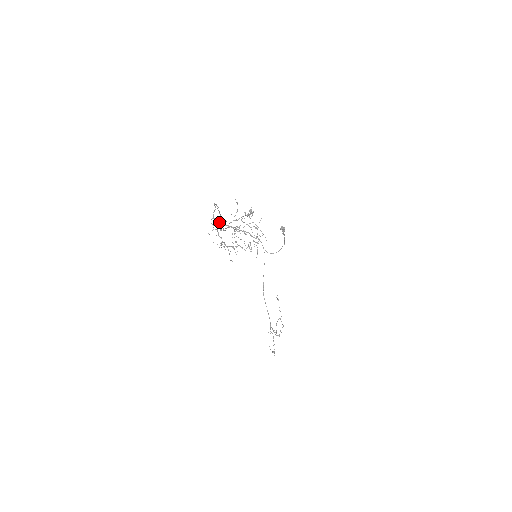
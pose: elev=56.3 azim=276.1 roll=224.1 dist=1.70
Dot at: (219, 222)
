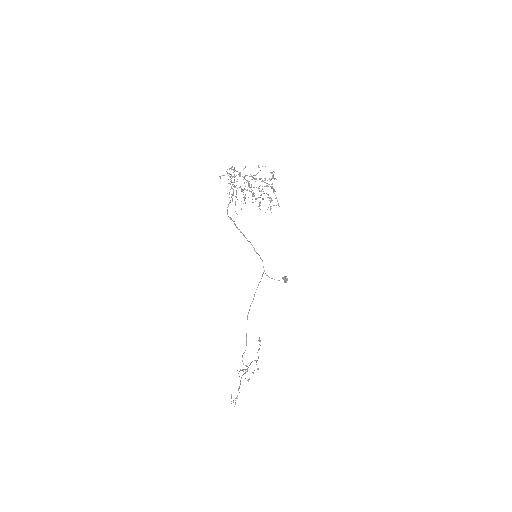
Dot at: (229, 202)
